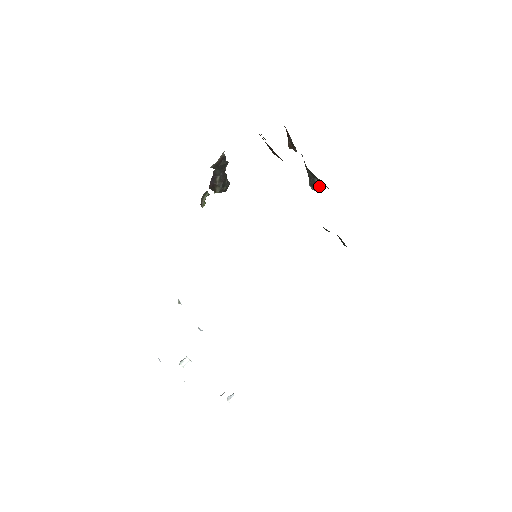
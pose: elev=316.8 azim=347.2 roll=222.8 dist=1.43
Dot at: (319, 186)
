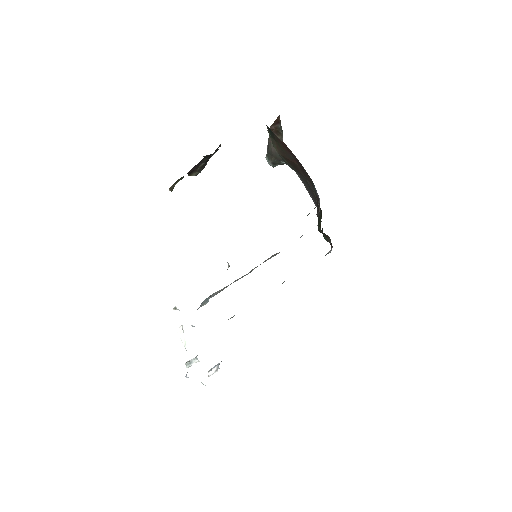
Dot at: (279, 164)
